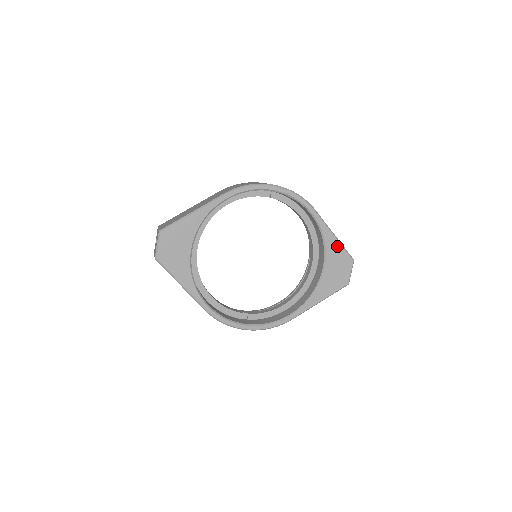
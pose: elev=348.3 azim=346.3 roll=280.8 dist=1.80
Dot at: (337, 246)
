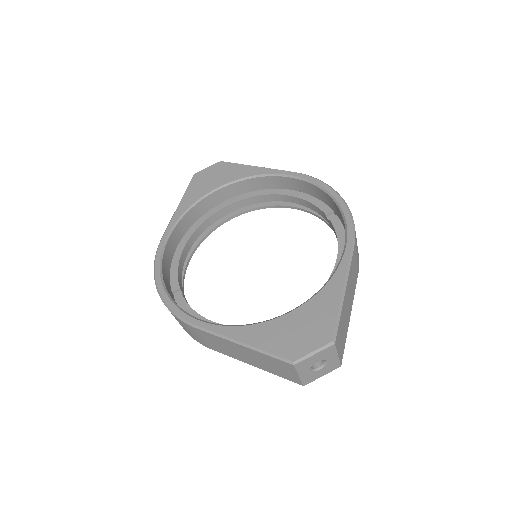
Dot at: (333, 303)
